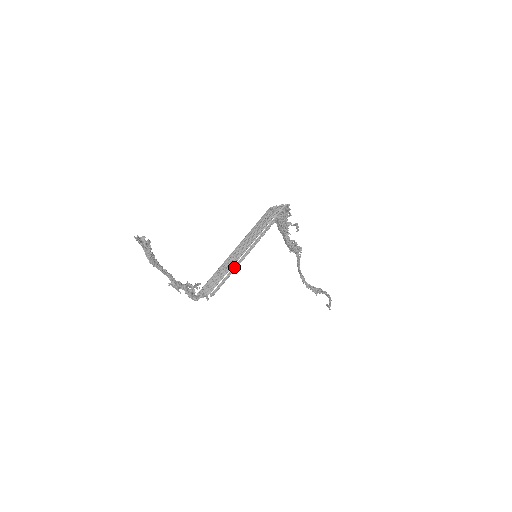
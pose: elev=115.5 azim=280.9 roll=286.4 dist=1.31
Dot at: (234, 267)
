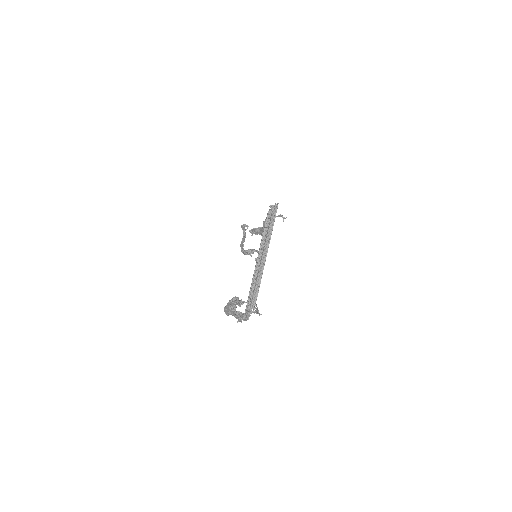
Dot at: (261, 276)
